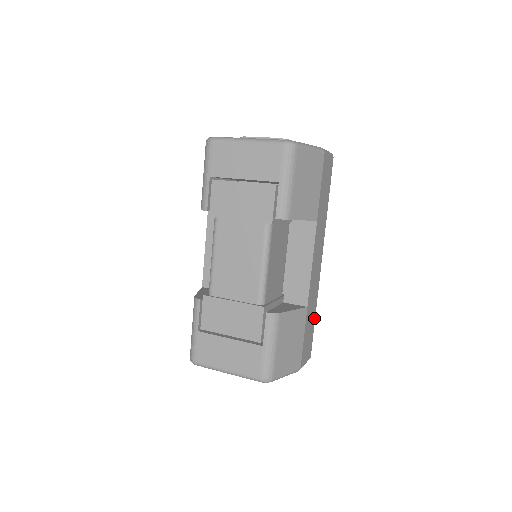
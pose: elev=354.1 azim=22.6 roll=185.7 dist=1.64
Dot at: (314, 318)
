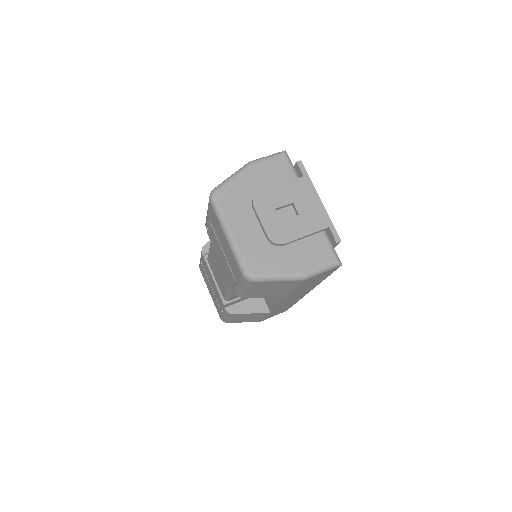
Dot at: occluded
